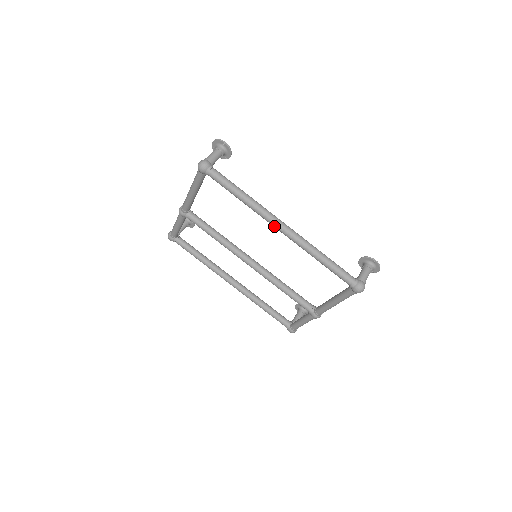
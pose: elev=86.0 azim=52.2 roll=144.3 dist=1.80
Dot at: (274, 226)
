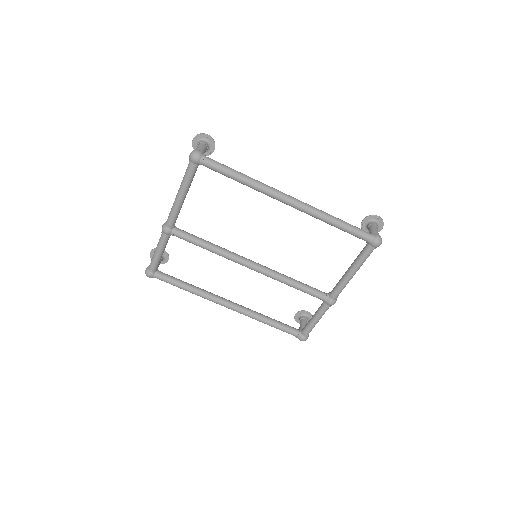
Dot at: (281, 200)
